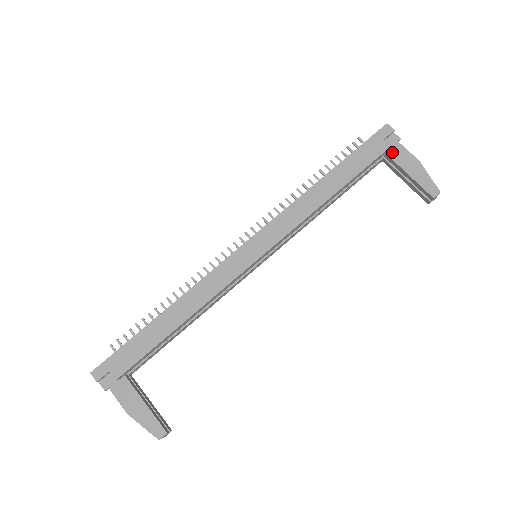
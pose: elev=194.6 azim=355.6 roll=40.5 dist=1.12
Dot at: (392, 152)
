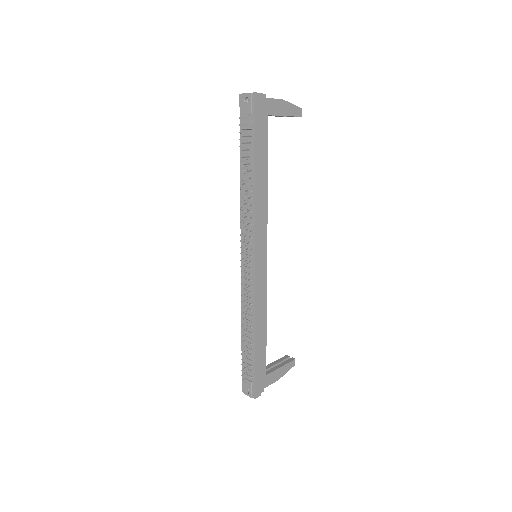
Dot at: (268, 110)
